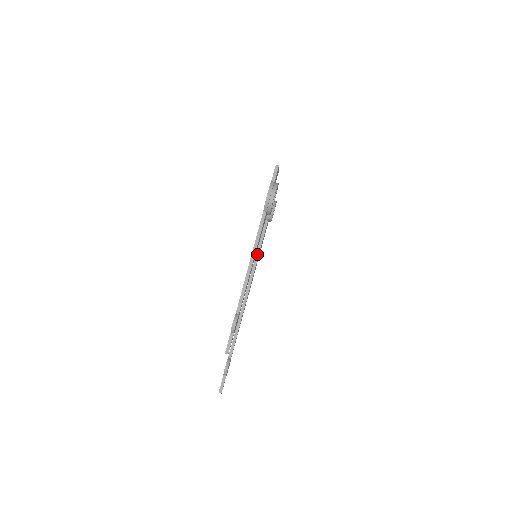
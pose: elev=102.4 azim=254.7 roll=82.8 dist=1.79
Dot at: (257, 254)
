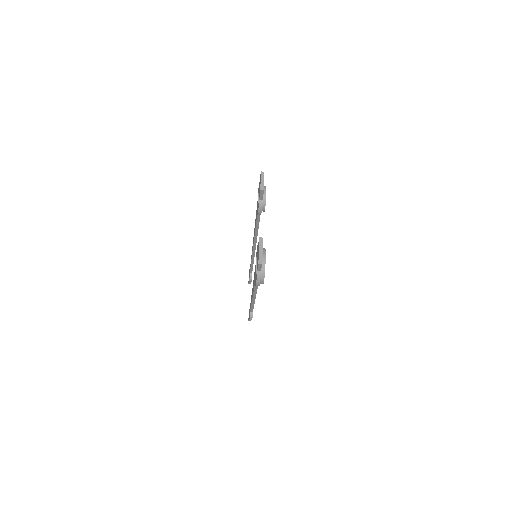
Dot at: (256, 232)
